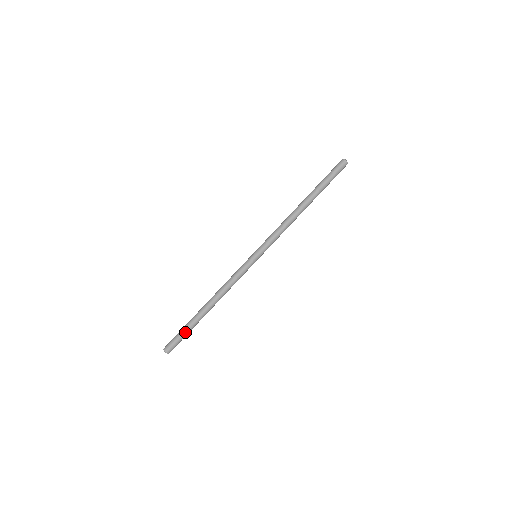
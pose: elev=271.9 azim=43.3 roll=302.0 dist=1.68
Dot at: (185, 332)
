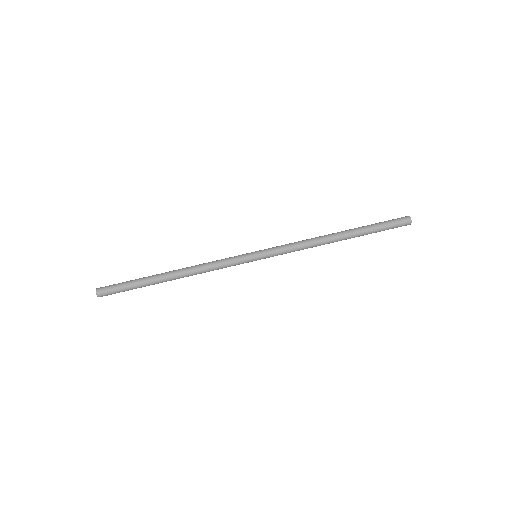
Dot at: (130, 281)
